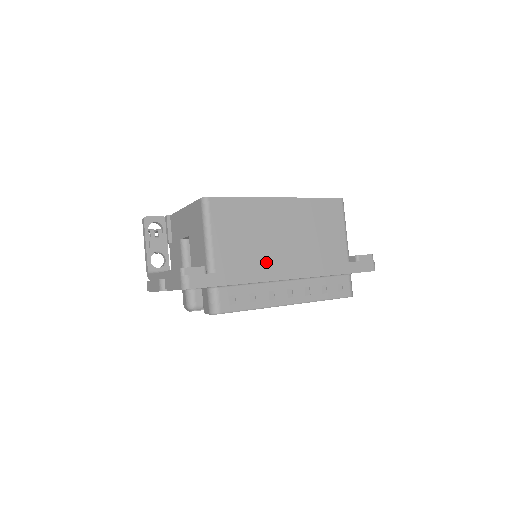
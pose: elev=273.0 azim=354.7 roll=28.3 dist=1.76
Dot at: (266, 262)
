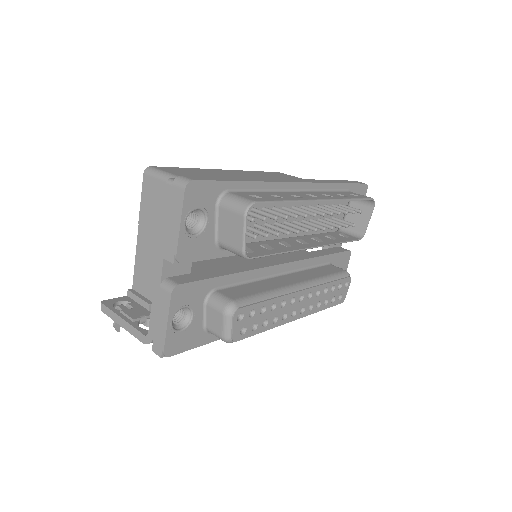
Dot at: occluded
